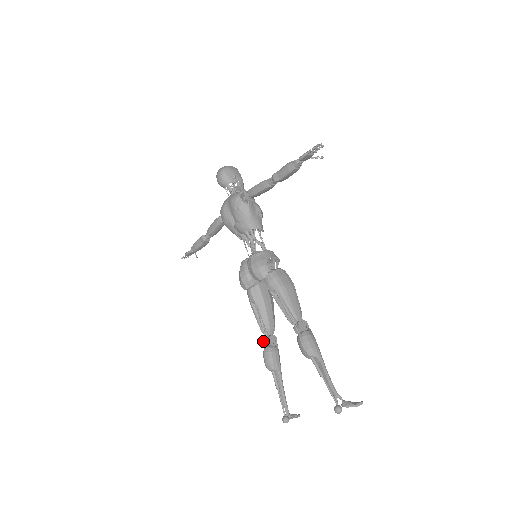
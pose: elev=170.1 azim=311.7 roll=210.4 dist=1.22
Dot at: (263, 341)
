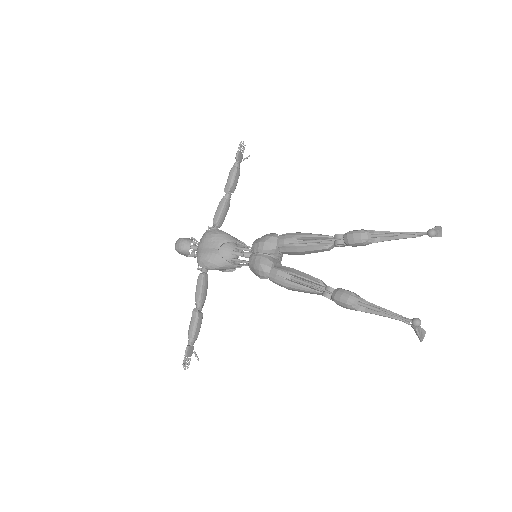
Dot at: (324, 295)
